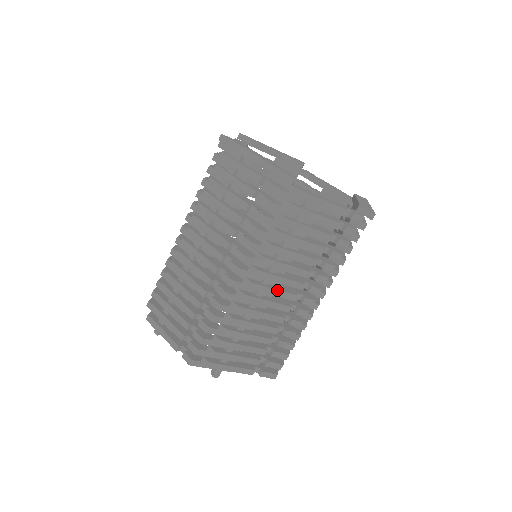
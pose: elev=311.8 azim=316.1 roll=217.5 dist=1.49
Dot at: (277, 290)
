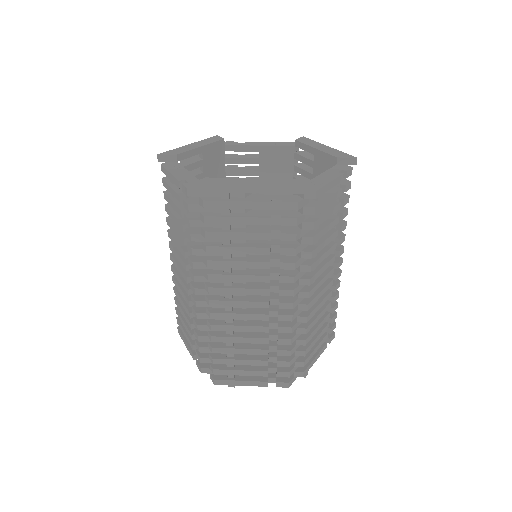
Dot at: (323, 278)
